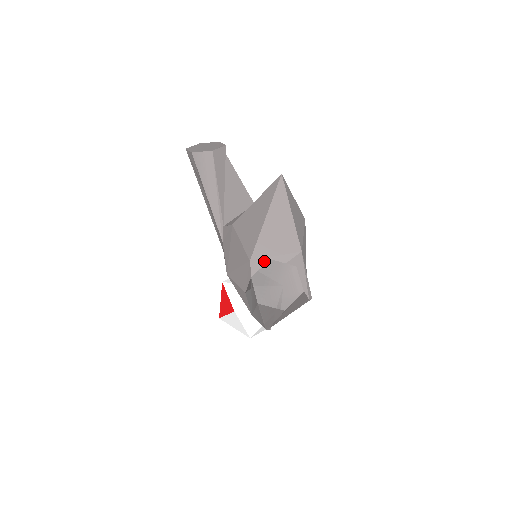
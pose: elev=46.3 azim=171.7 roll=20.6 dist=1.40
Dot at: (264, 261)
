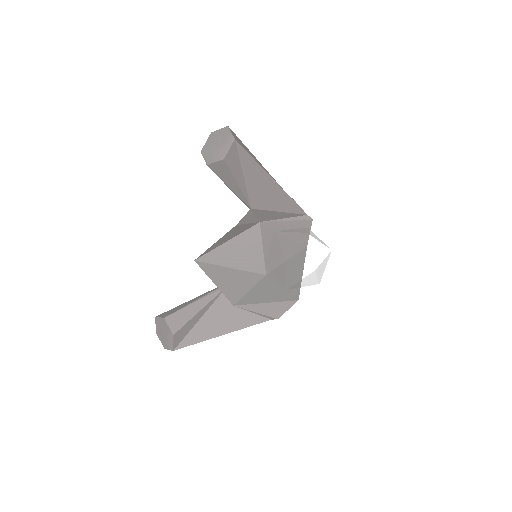
Dot at: occluded
